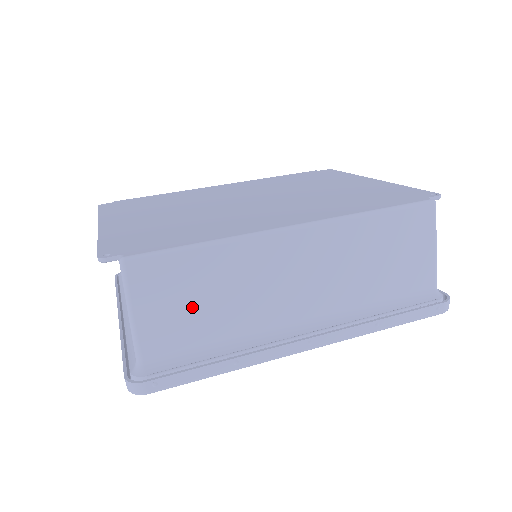
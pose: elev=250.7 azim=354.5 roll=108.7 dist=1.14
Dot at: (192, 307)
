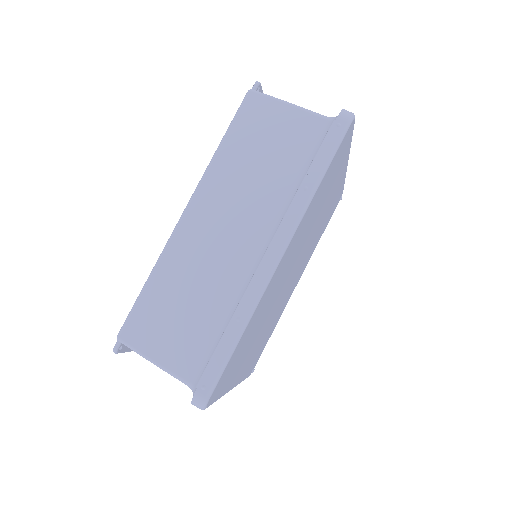
Dot at: (180, 320)
